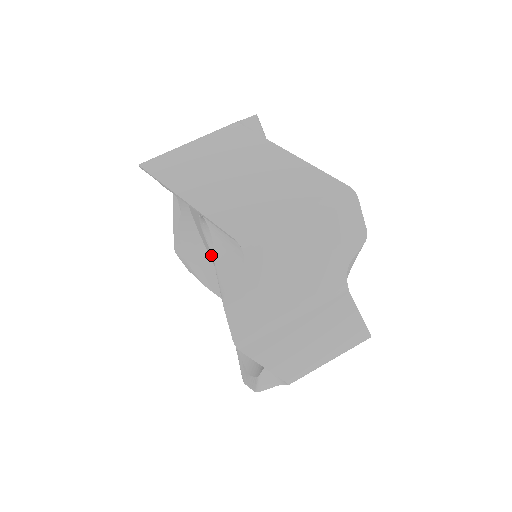
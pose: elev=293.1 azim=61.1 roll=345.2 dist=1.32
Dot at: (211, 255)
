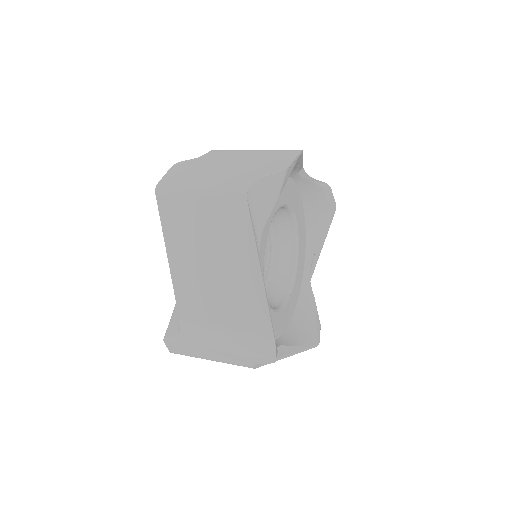
Dot at: occluded
